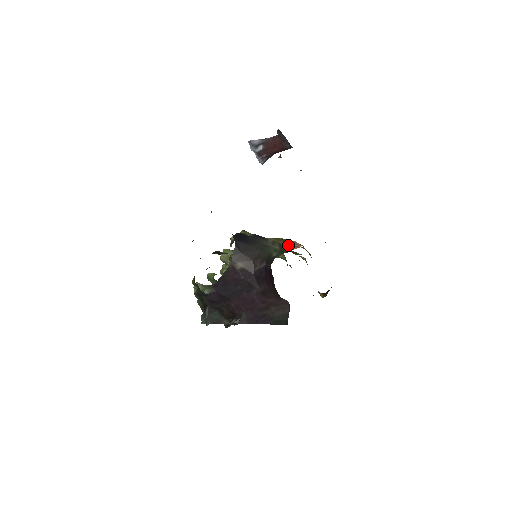
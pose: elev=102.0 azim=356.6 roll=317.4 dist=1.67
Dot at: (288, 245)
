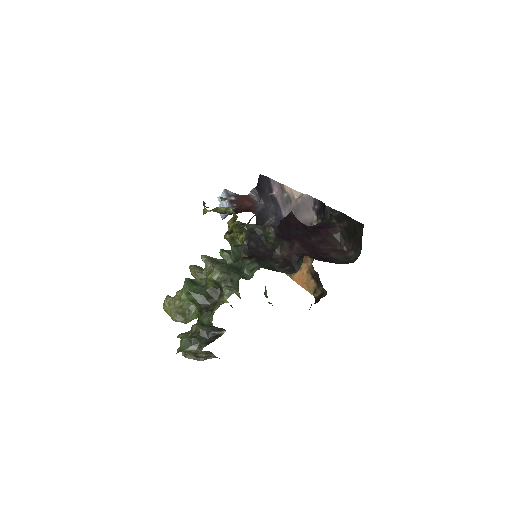
Dot at: occluded
